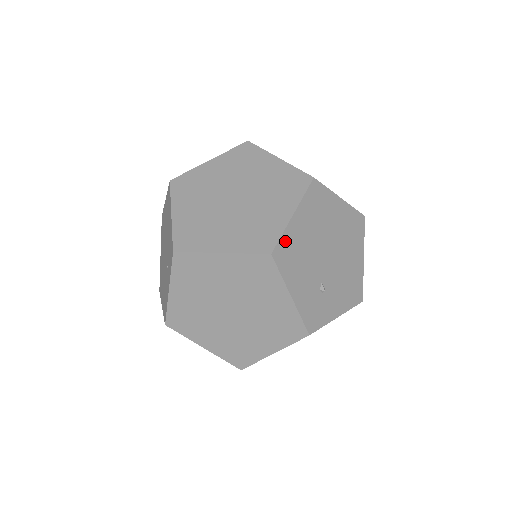
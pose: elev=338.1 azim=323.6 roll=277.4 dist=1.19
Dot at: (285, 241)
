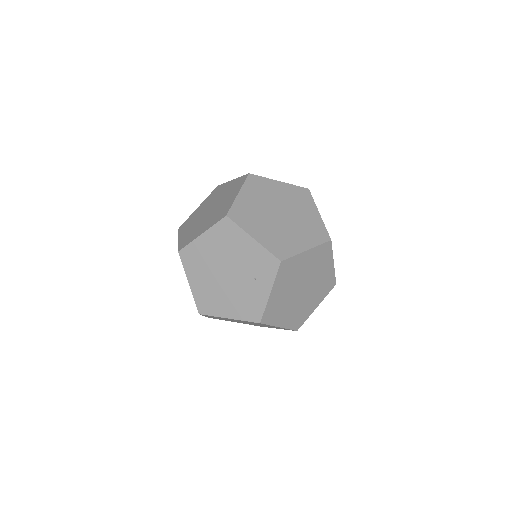
Dot at: occluded
